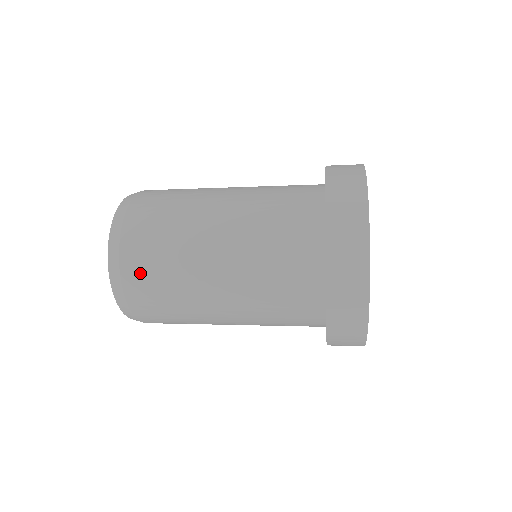
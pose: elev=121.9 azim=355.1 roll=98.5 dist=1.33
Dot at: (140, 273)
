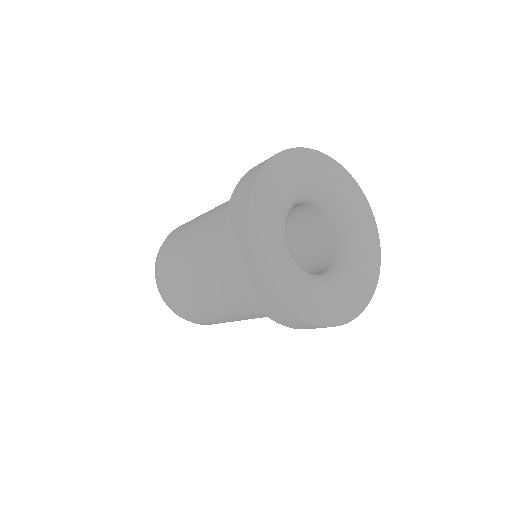
Dot at: (169, 241)
